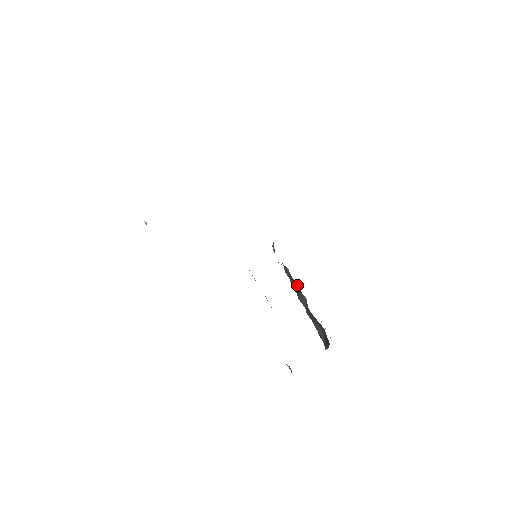
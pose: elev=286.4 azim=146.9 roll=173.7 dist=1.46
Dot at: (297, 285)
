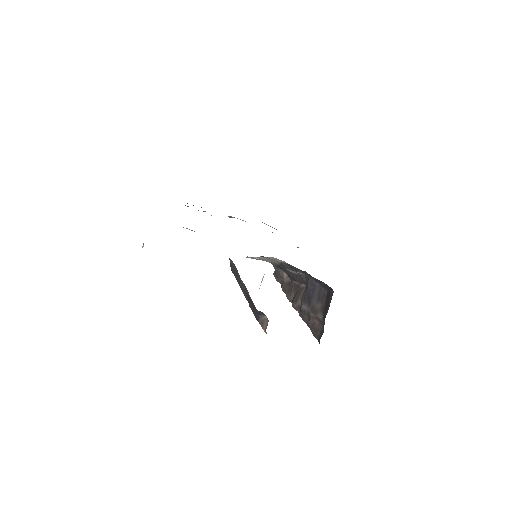
Dot at: (296, 284)
